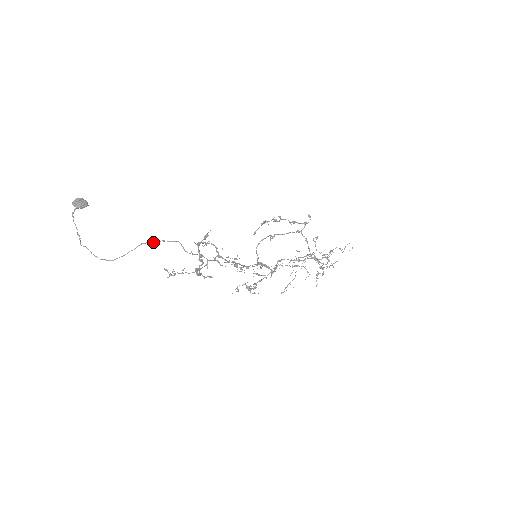
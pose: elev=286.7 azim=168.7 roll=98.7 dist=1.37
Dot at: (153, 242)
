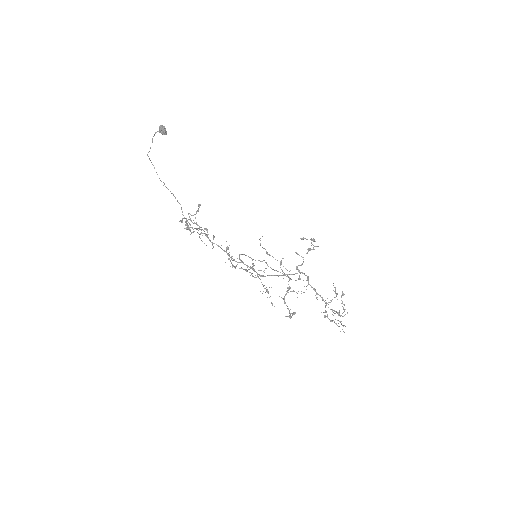
Dot at: (170, 191)
